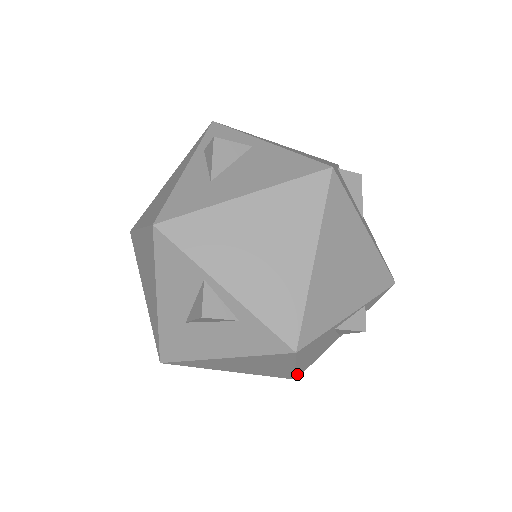
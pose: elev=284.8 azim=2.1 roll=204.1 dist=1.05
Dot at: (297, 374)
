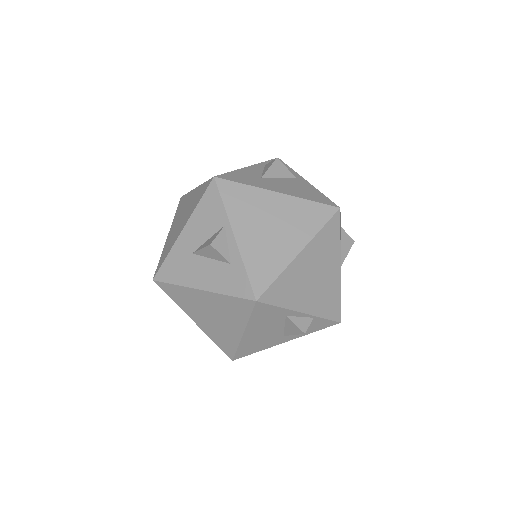
Dot at: (238, 351)
